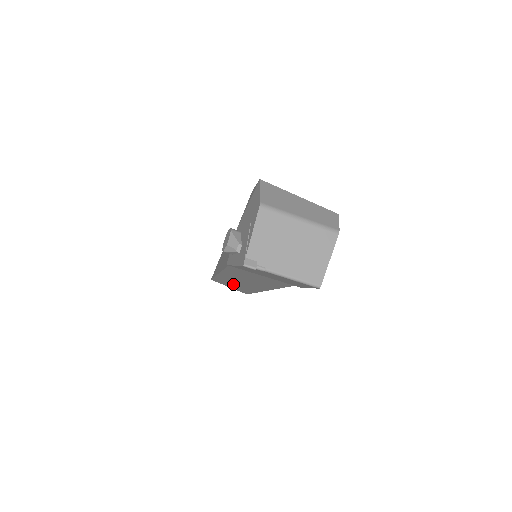
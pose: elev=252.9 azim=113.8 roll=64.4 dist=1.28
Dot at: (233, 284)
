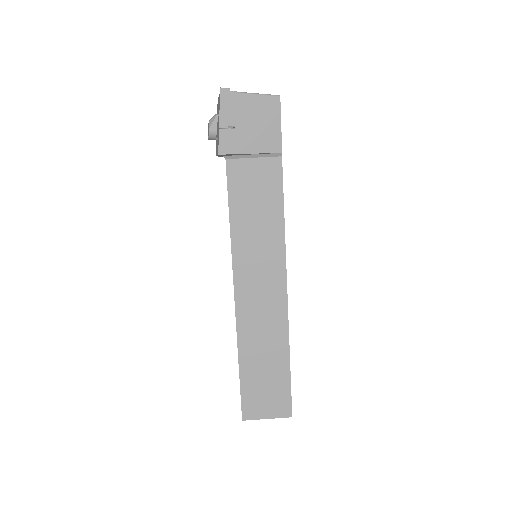
Dot at: (262, 366)
